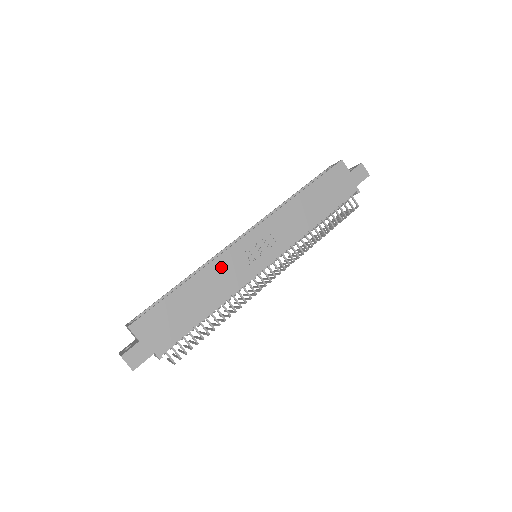
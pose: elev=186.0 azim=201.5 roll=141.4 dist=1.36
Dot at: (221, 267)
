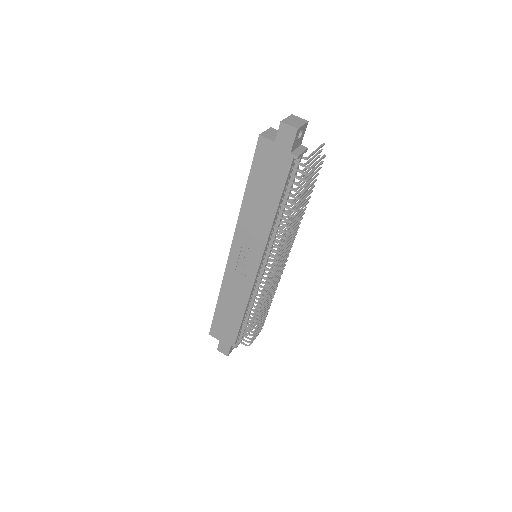
Dot at: (230, 284)
